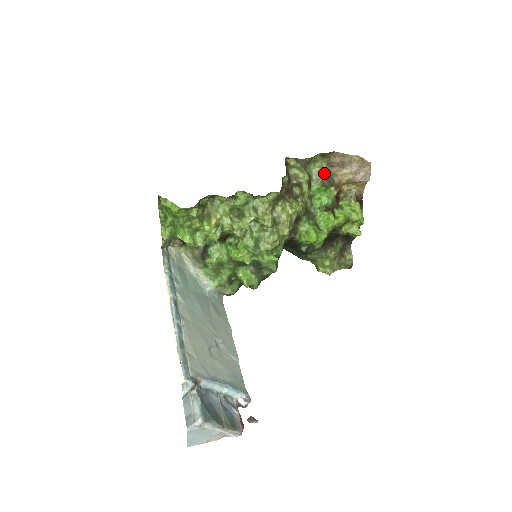
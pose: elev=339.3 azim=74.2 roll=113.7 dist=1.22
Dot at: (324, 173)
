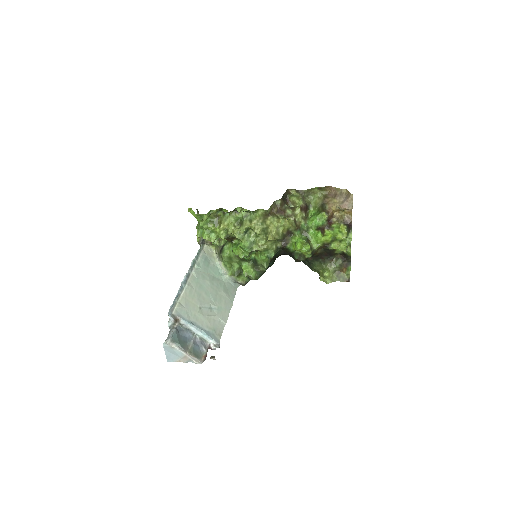
Dot at: (321, 202)
